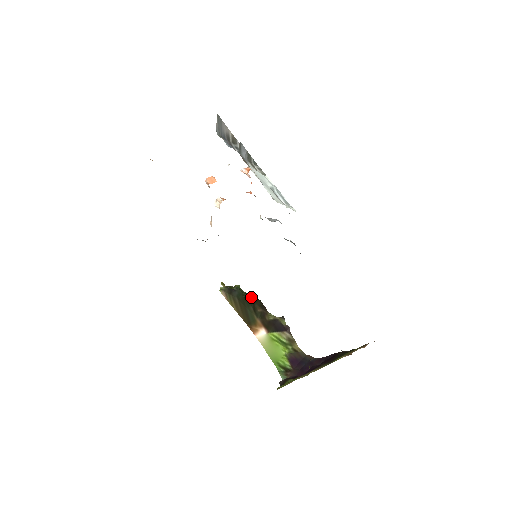
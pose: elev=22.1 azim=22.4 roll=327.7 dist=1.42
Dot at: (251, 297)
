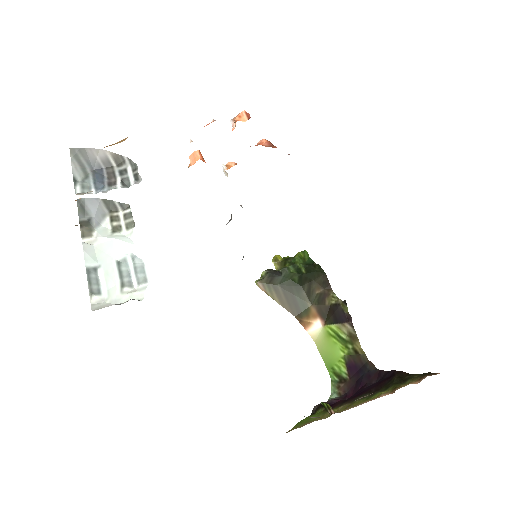
Dot at: (309, 272)
